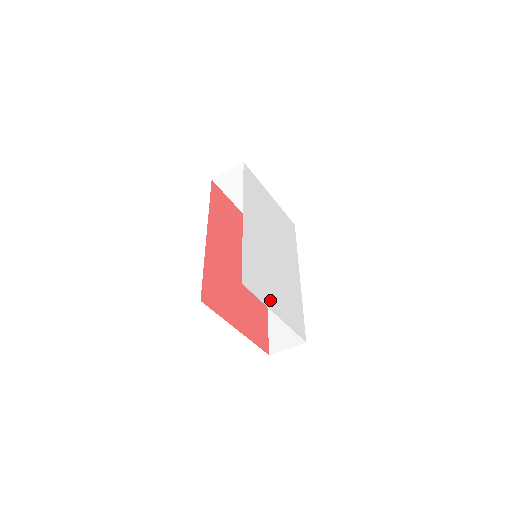
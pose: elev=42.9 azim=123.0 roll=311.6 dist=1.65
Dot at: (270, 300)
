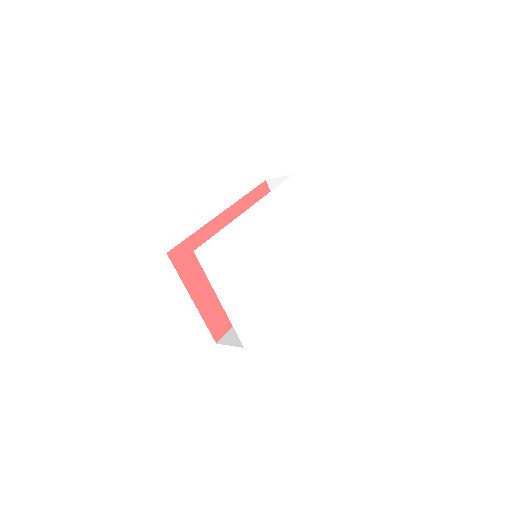
Dot at: (222, 286)
